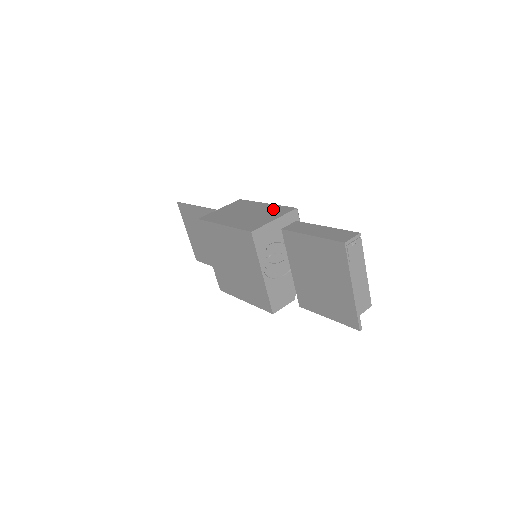
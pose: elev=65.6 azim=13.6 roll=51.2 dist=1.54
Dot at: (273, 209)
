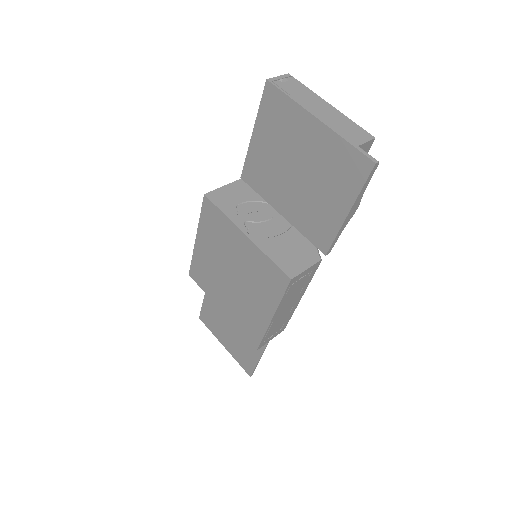
Dot at: occluded
